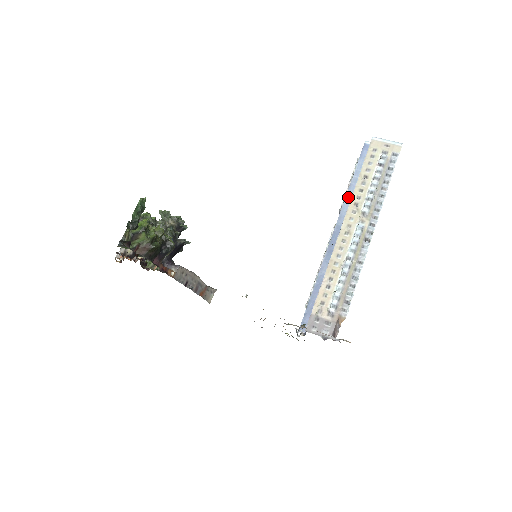
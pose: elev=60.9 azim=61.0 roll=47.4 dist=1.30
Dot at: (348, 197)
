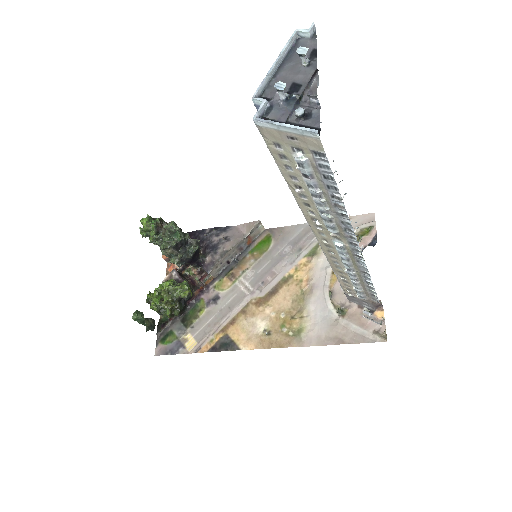
Dot at: occluded
